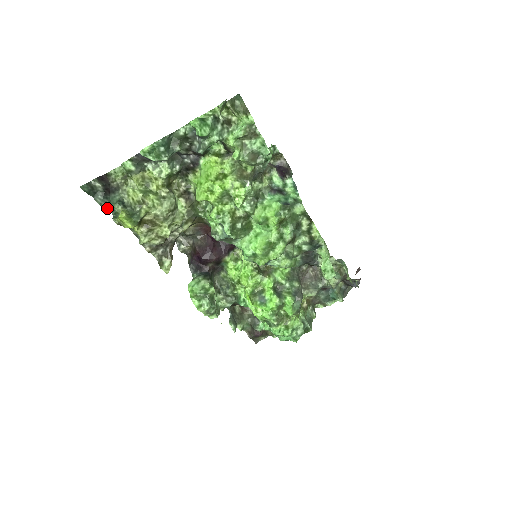
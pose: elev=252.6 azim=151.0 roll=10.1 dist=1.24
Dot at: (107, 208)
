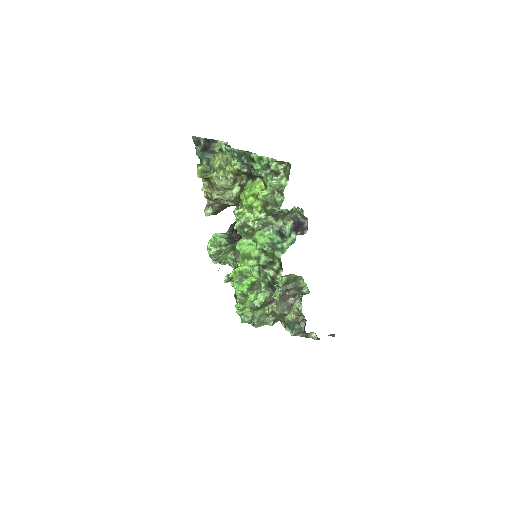
Dot at: (199, 157)
